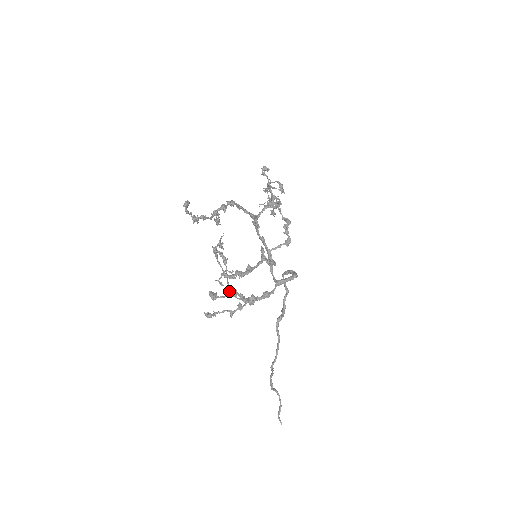
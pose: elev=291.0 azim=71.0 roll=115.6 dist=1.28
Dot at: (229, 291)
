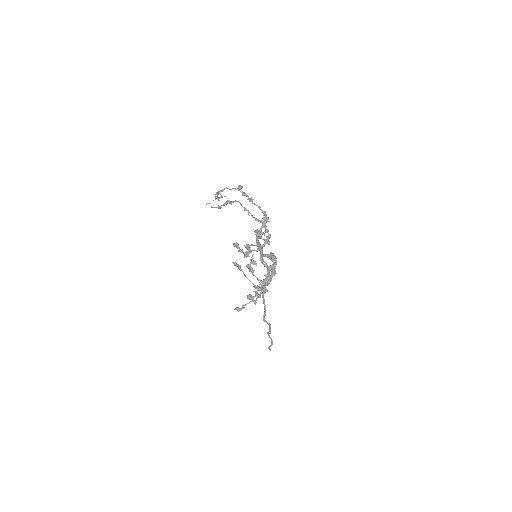
Dot at: (257, 289)
